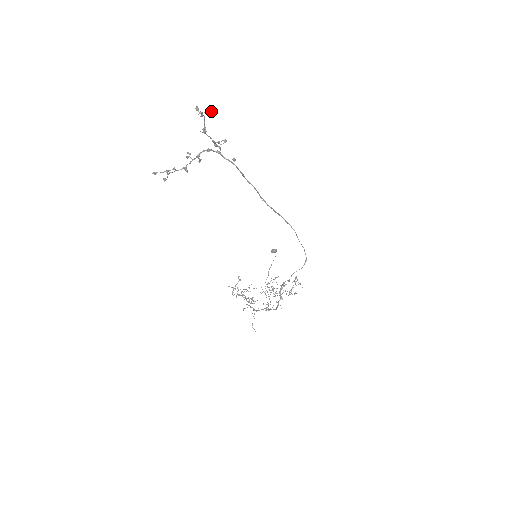
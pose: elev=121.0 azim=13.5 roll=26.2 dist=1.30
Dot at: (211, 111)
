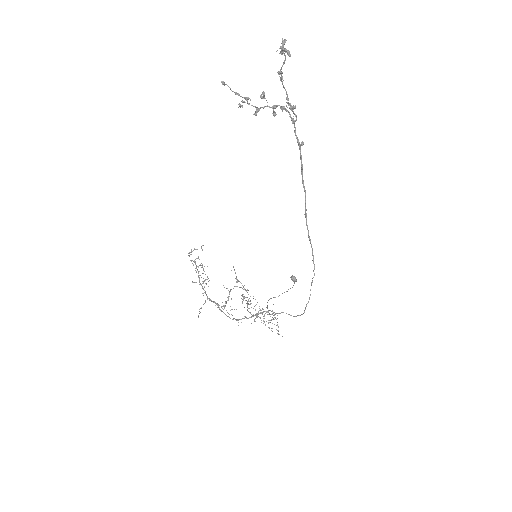
Dot at: occluded
